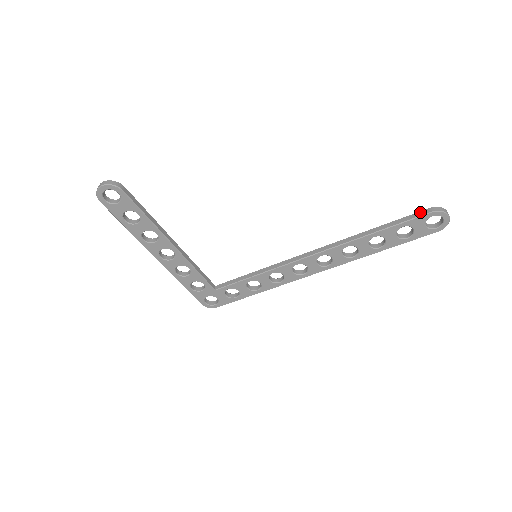
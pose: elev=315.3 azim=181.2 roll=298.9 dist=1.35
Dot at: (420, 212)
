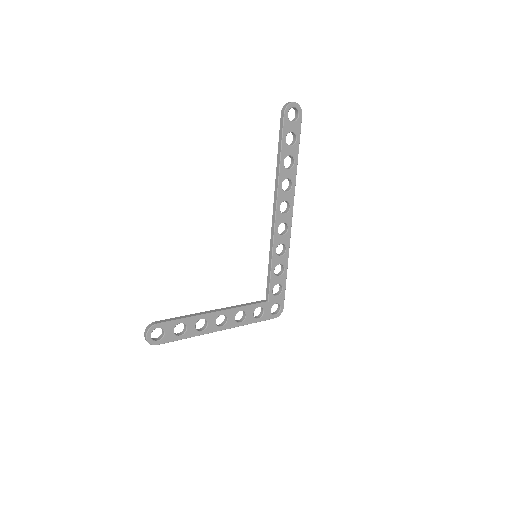
Dot at: (281, 121)
